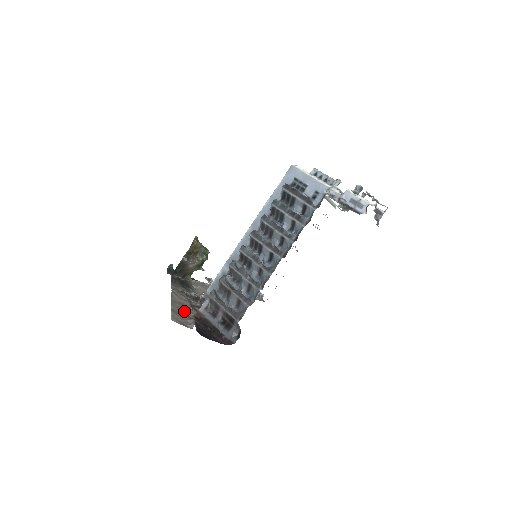
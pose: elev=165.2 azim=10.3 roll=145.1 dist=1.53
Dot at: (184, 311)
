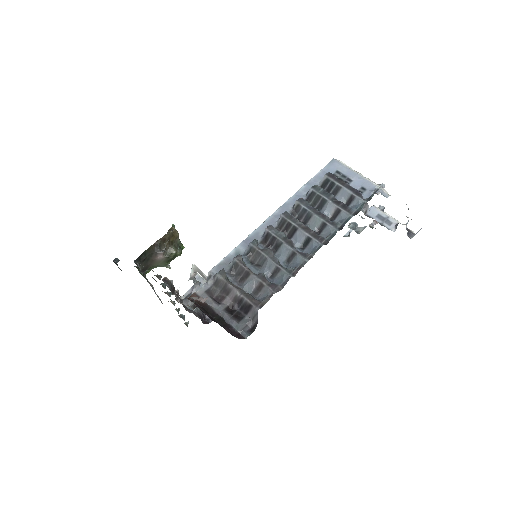
Dot at: occluded
